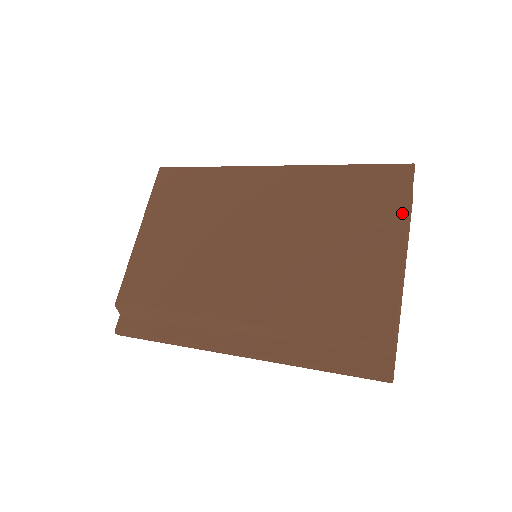
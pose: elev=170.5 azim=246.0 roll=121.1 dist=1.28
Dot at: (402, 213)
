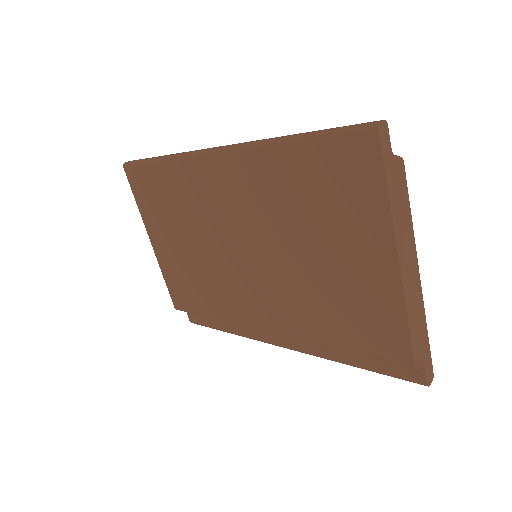
Dot at: (382, 212)
